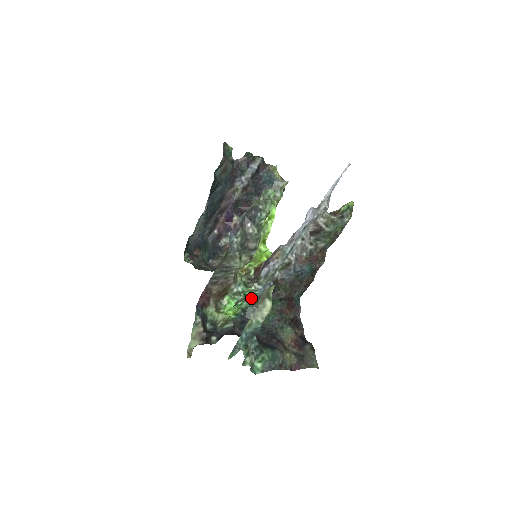
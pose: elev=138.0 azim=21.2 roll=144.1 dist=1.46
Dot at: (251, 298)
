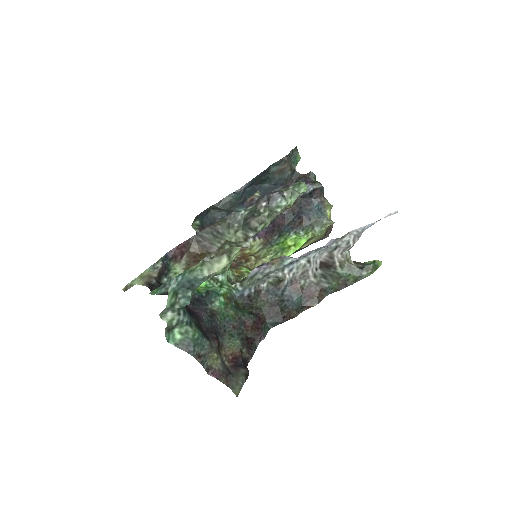
Dot at: (223, 287)
